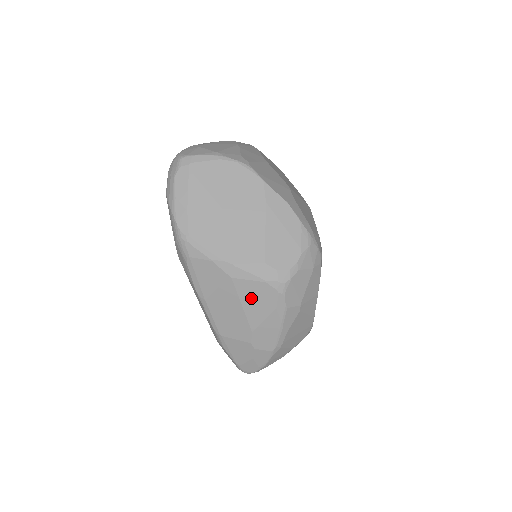
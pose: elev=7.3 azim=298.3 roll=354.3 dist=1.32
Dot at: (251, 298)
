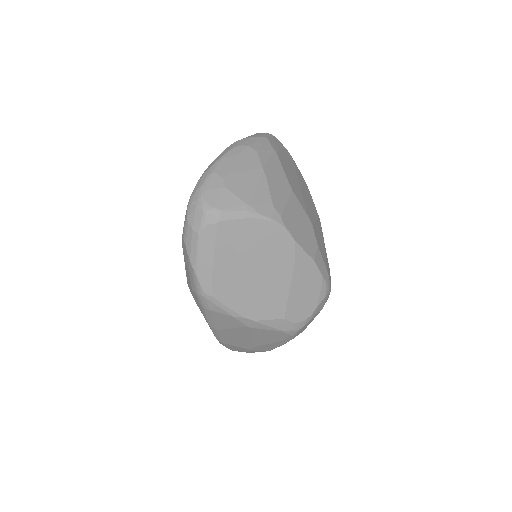
Dot at: (263, 336)
